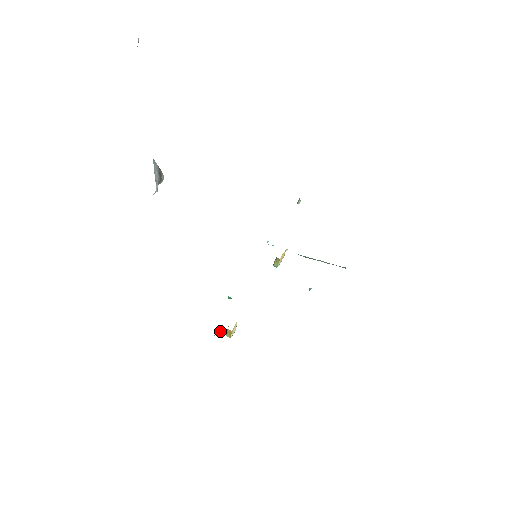
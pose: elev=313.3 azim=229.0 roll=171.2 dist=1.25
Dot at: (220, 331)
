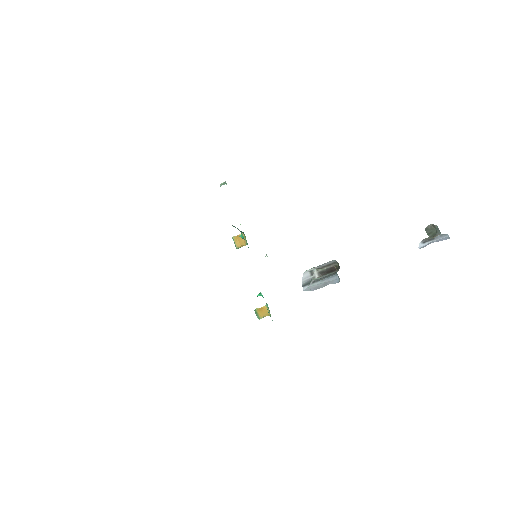
Dot at: occluded
